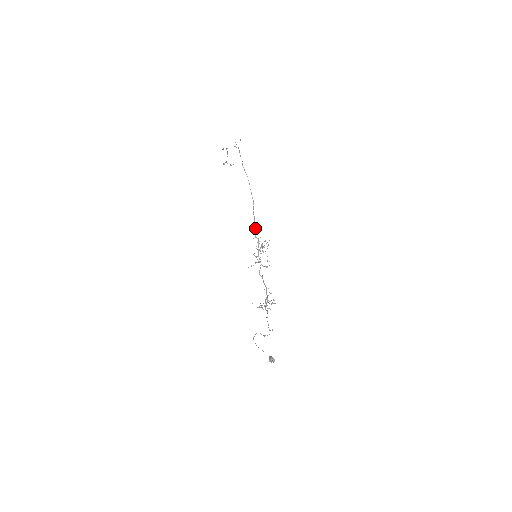
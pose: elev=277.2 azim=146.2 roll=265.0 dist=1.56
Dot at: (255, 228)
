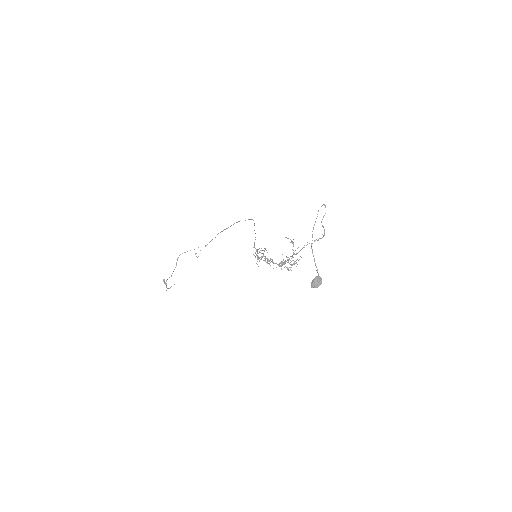
Dot at: occluded
